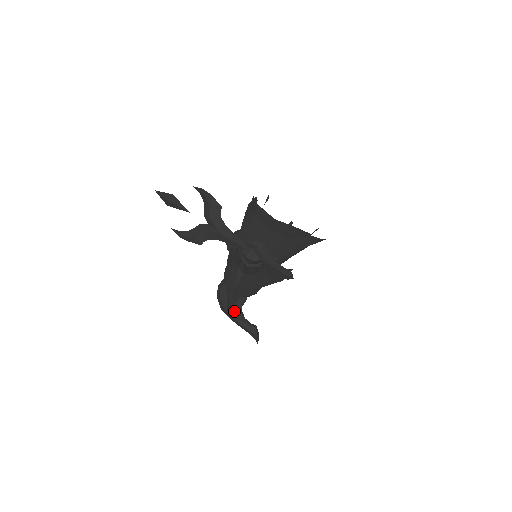
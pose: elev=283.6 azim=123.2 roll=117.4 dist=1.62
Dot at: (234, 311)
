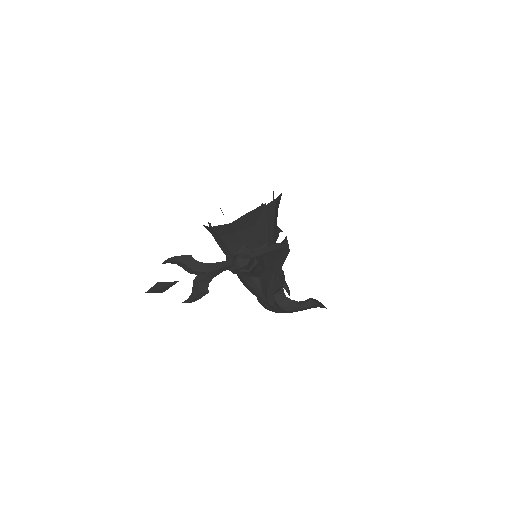
Dot at: (286, 306)
